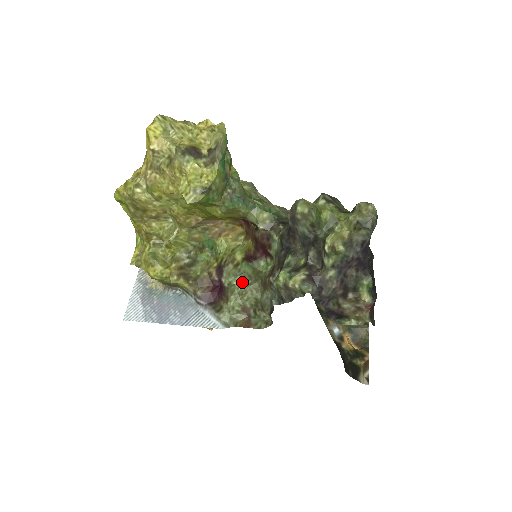
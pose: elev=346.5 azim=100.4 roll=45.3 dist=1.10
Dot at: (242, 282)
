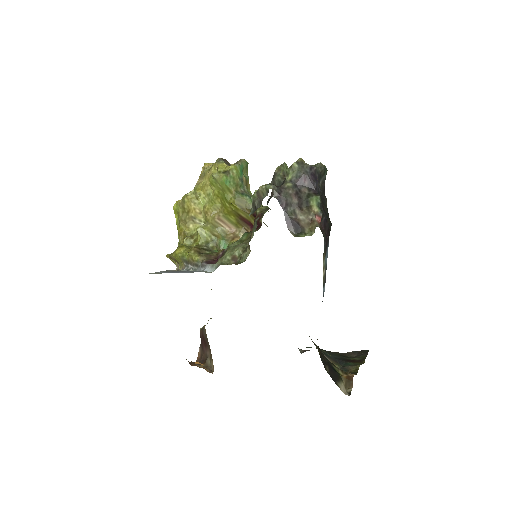
Dot at: (237, 244)
